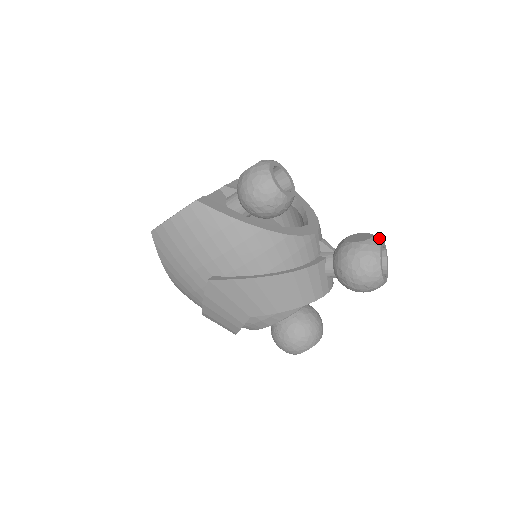
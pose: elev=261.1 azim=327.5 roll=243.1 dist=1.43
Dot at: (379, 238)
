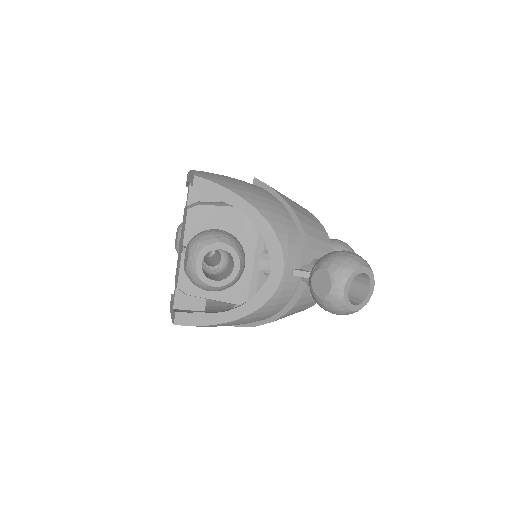
Dot at: (340, 283)
